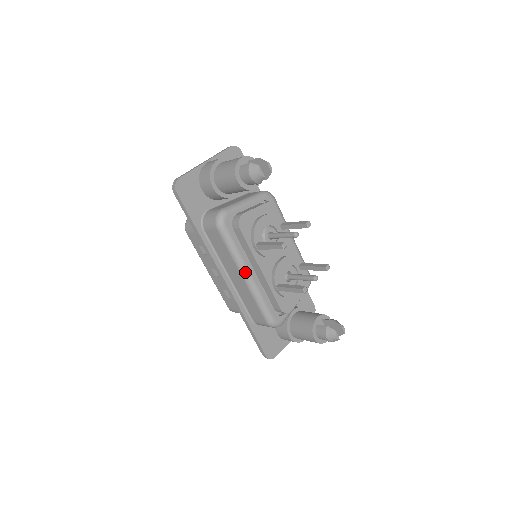
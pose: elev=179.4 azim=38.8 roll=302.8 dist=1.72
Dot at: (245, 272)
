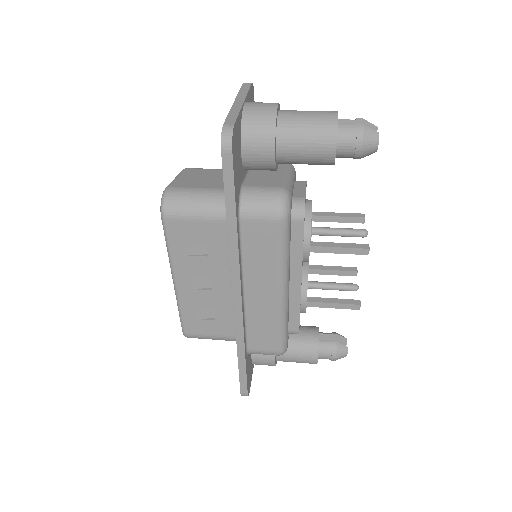
Dot at: (286, 285)
